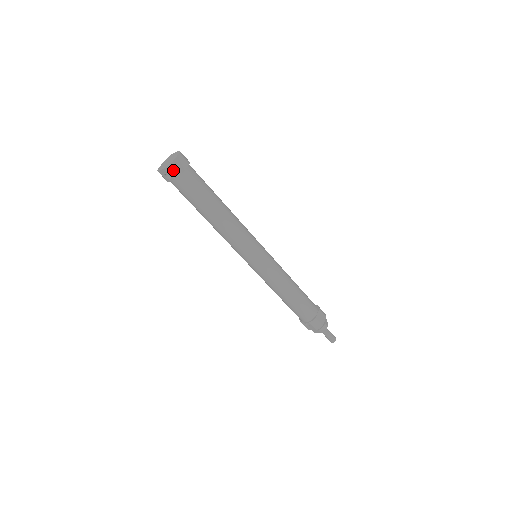
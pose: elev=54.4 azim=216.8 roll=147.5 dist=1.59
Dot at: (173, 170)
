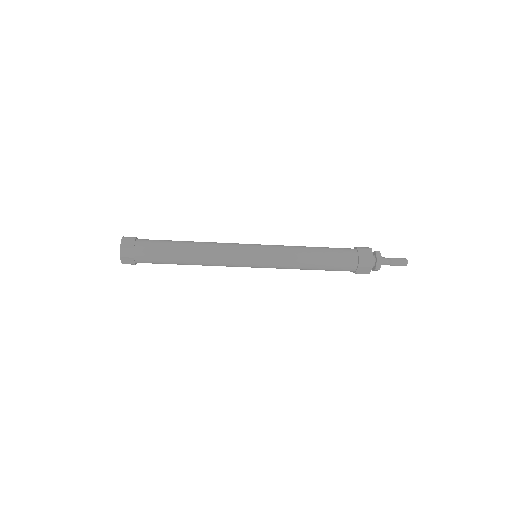
Dot at: occluded
